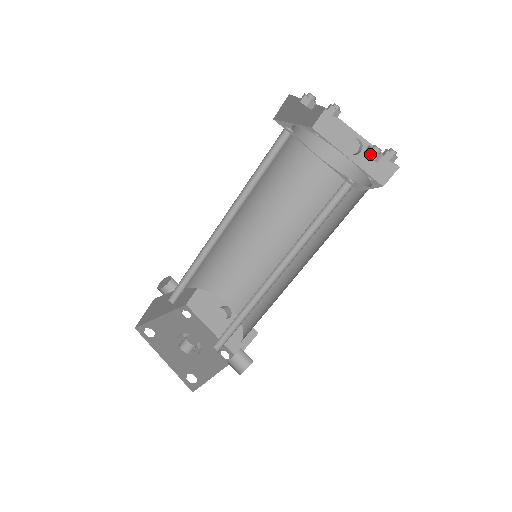
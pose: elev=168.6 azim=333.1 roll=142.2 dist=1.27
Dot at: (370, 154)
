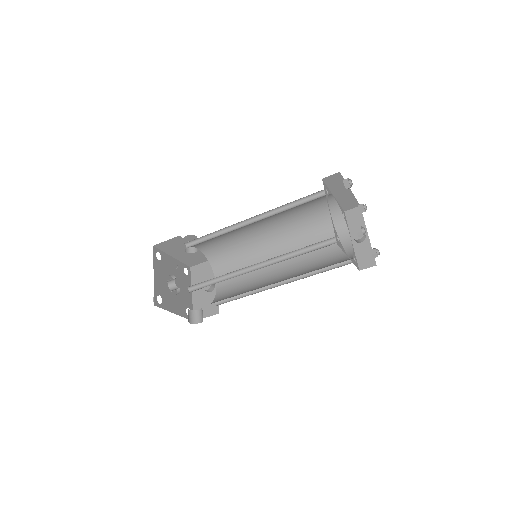
Dot at: (358, 229)
